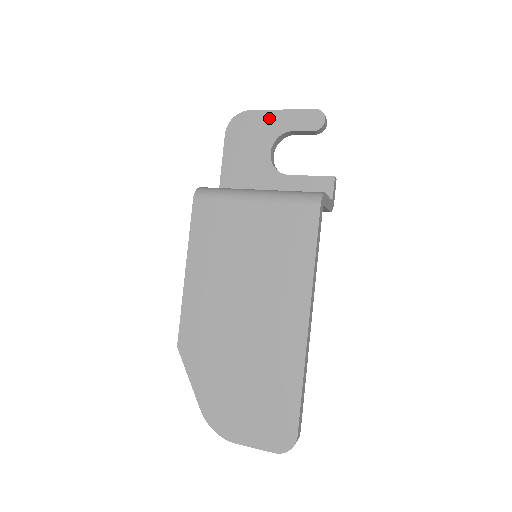
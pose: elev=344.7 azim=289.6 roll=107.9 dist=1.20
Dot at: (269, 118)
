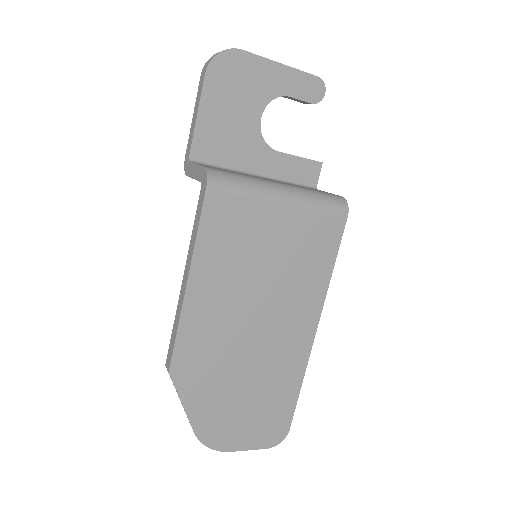
Dot at: (265, 70)
